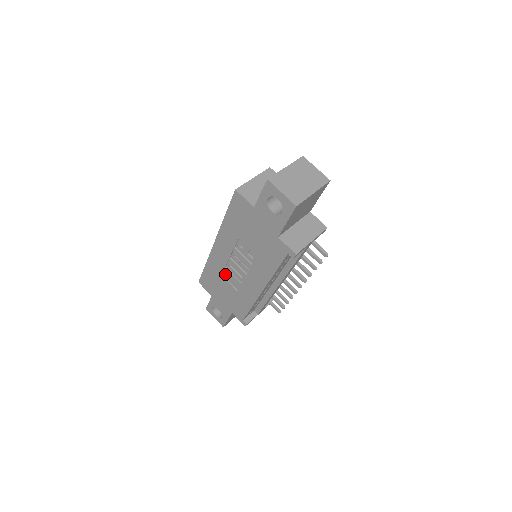
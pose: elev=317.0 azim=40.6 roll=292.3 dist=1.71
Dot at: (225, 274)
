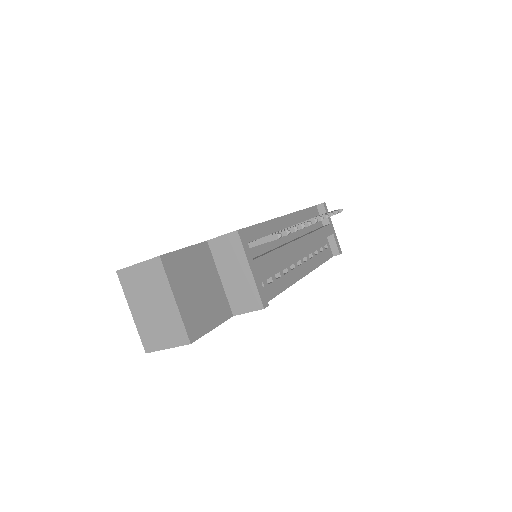
Dot at: occluded
